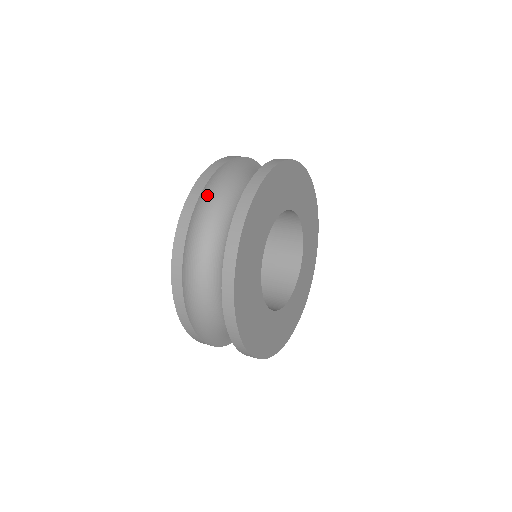
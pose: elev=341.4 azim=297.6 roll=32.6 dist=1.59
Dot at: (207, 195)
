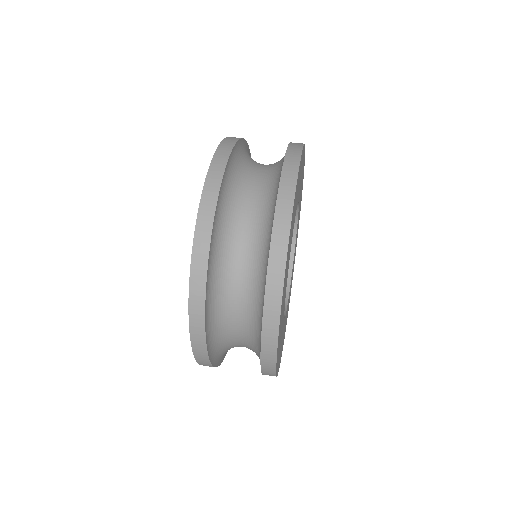
Dot at: (212, 348)
